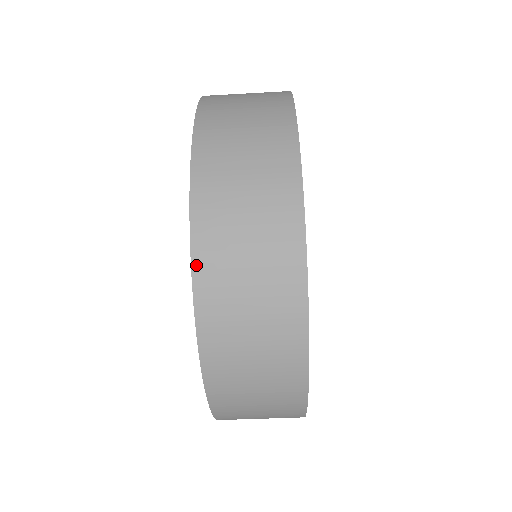
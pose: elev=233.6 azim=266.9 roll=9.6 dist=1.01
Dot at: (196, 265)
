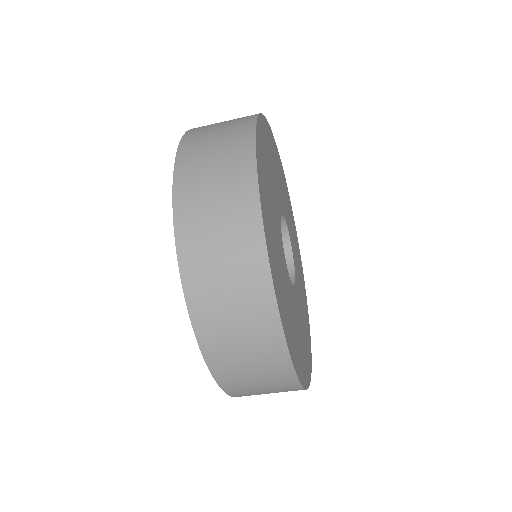
Dot at: (219, 381)
